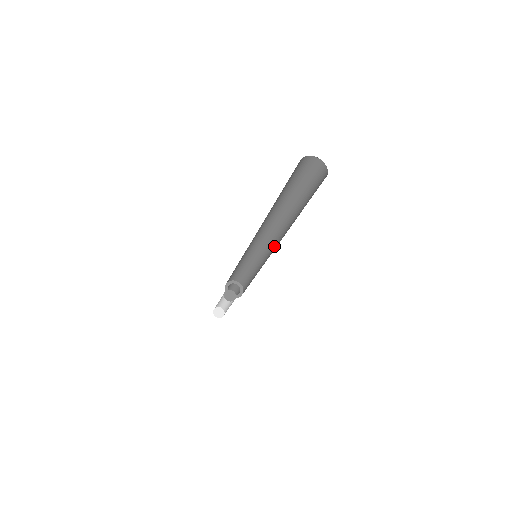
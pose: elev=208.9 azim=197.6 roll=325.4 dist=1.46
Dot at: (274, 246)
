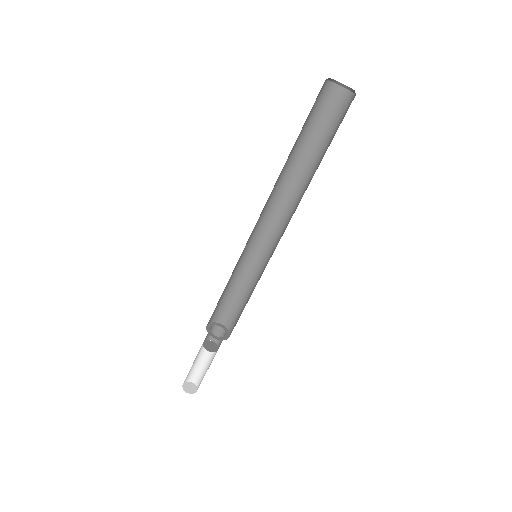
Dot at: occluded
